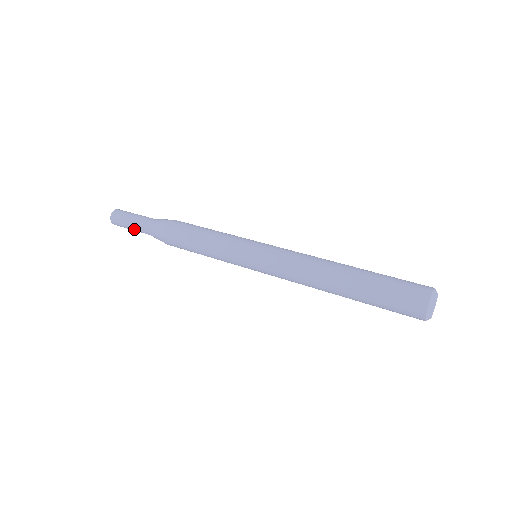
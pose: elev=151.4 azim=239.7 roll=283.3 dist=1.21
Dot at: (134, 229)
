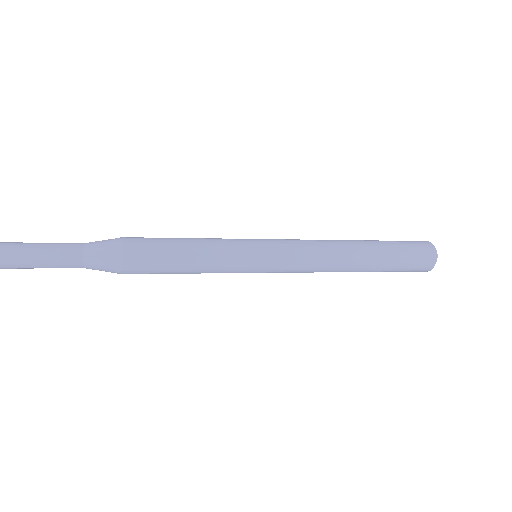
Dot at: (51, 255)
